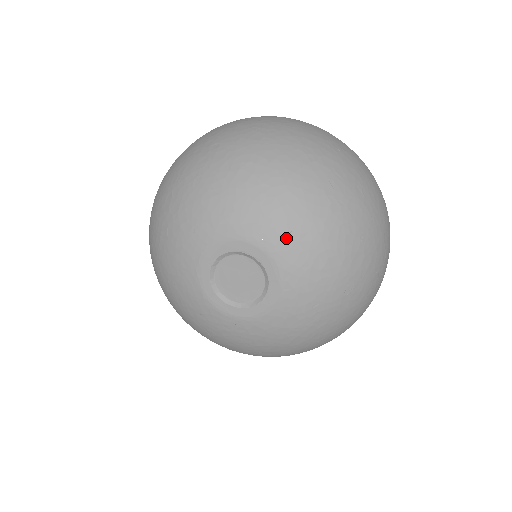
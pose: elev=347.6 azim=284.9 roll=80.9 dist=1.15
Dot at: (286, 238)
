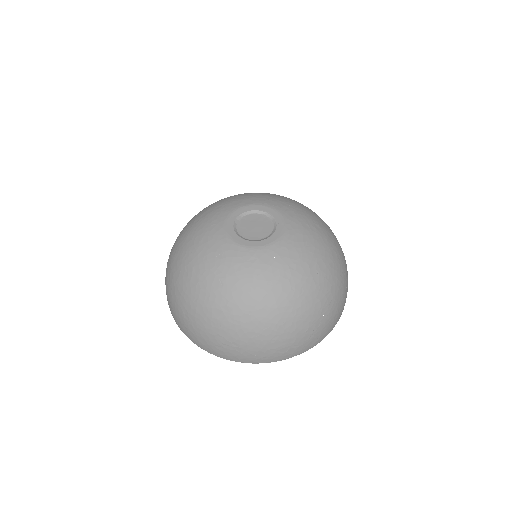
Dot at: (287, 207)
